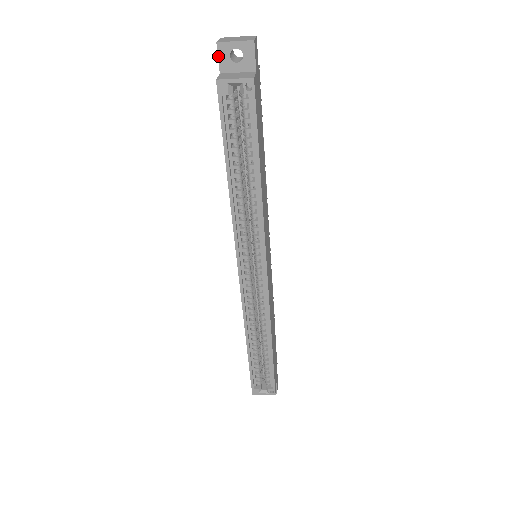
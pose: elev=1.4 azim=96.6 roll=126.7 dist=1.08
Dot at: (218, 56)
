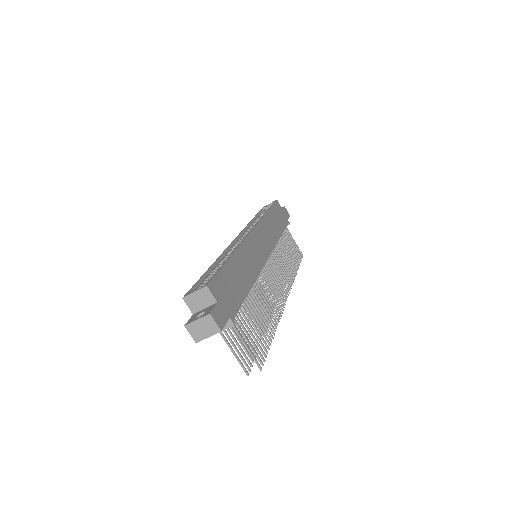
Dot at: occluded
